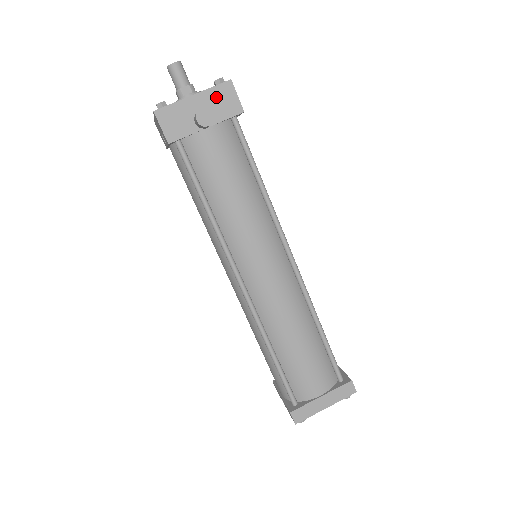
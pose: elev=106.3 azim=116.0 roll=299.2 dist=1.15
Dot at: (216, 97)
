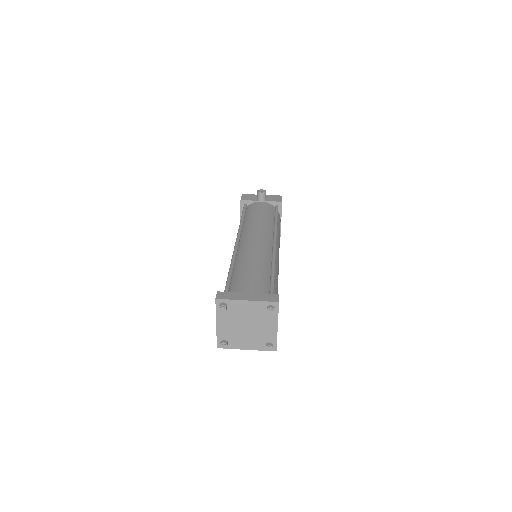
Dot at: (272, 197)
